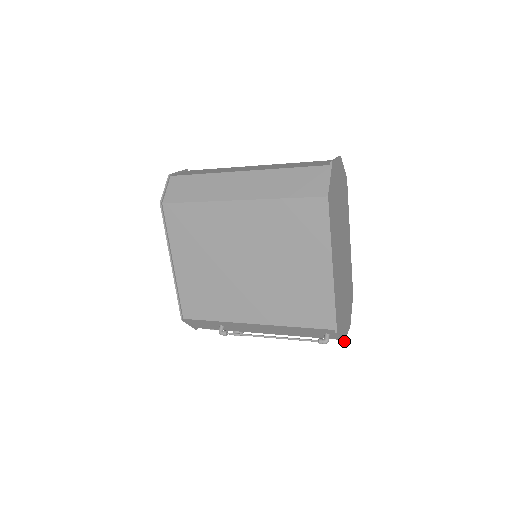
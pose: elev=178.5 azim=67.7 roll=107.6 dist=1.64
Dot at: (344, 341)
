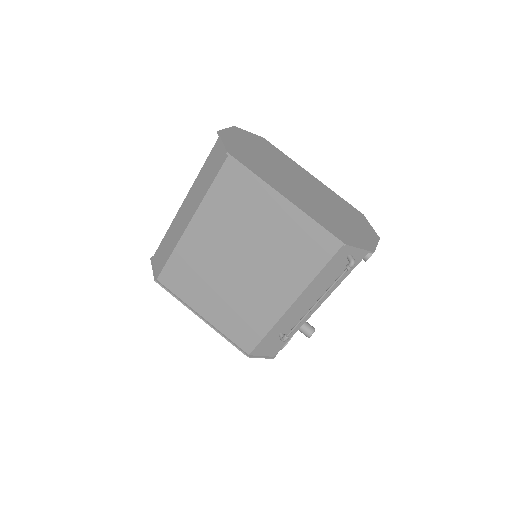
Dot at: (374, 251)
